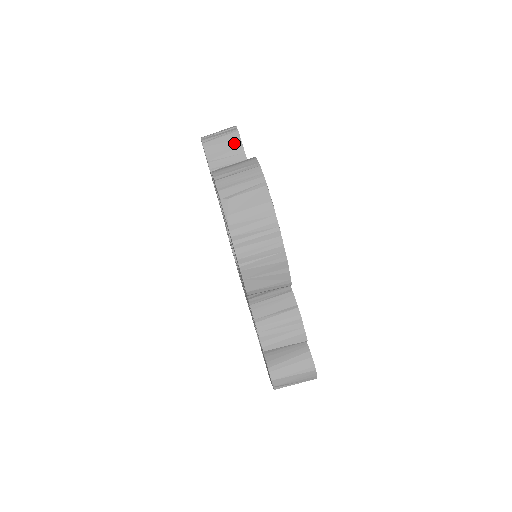
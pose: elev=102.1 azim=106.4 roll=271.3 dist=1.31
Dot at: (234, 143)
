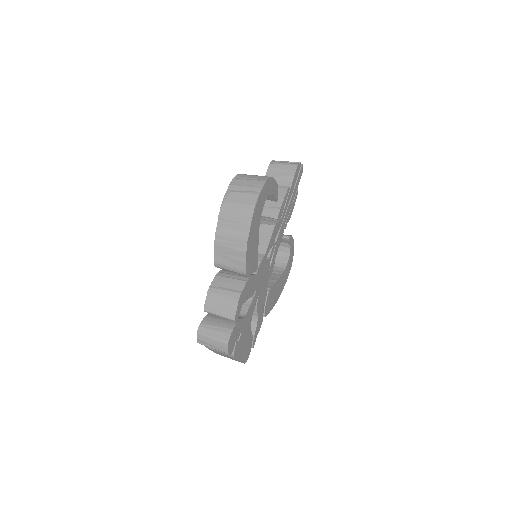
Dot at: (289, 172)
